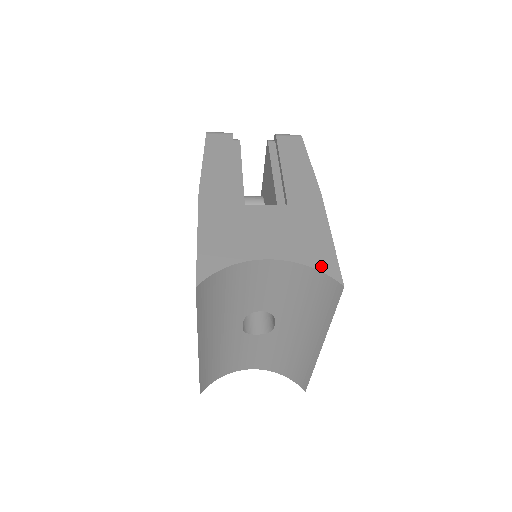
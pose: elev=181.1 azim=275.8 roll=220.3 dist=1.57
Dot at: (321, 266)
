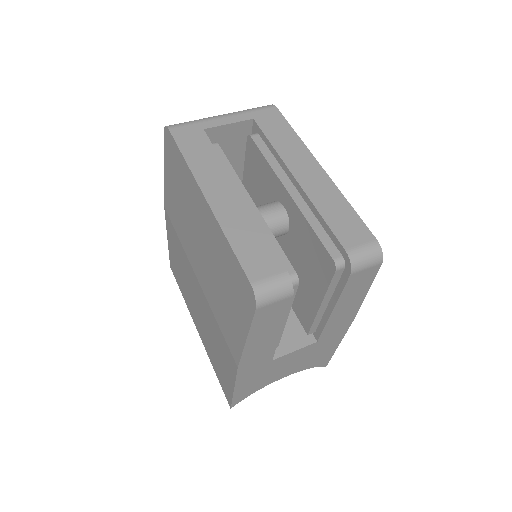
Dot at: (318, 365)
